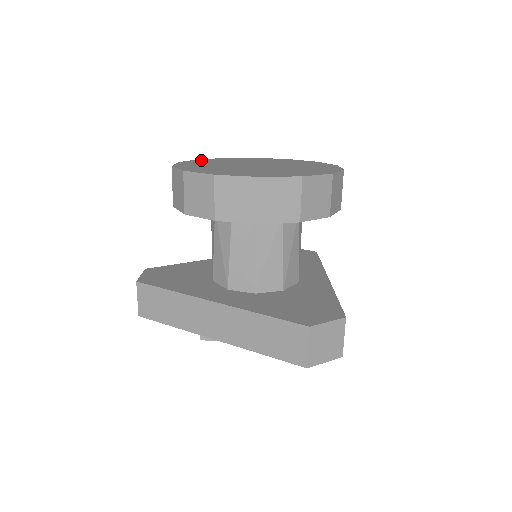
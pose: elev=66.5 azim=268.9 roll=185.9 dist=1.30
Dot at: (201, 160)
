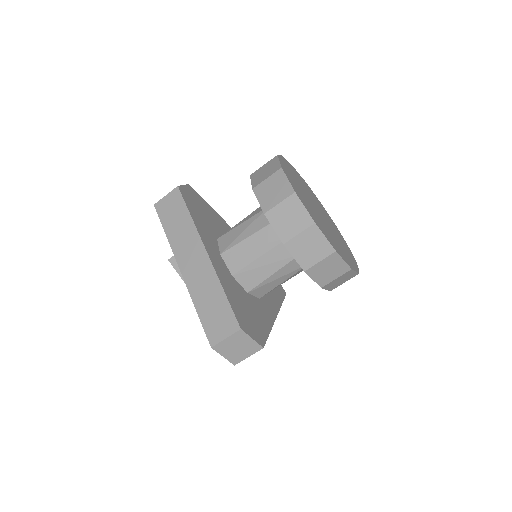
Dot at: (294, 169)
